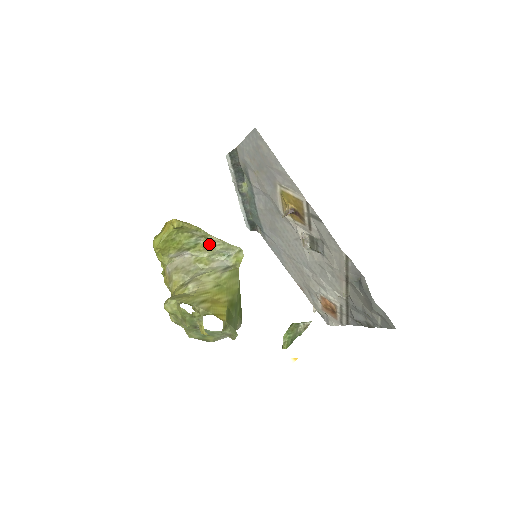
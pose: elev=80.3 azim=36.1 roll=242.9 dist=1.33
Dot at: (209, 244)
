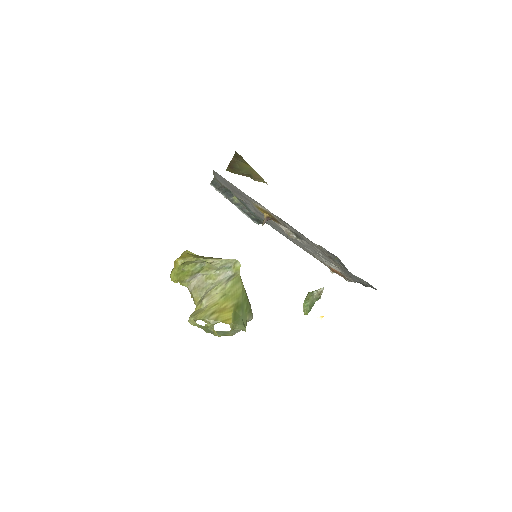
Dot at: (211, 265)
